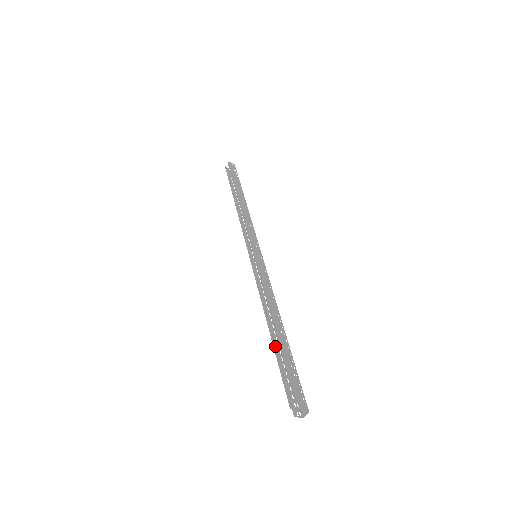
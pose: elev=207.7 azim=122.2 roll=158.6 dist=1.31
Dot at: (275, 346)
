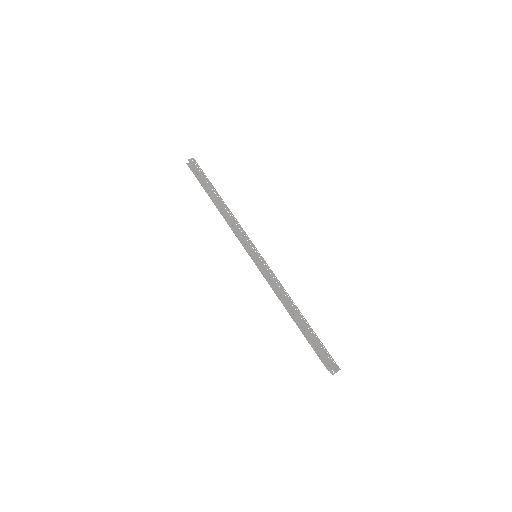
Dot at: (301, 329)
